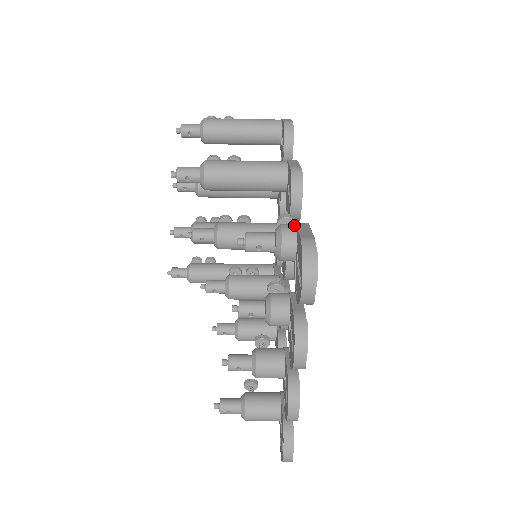
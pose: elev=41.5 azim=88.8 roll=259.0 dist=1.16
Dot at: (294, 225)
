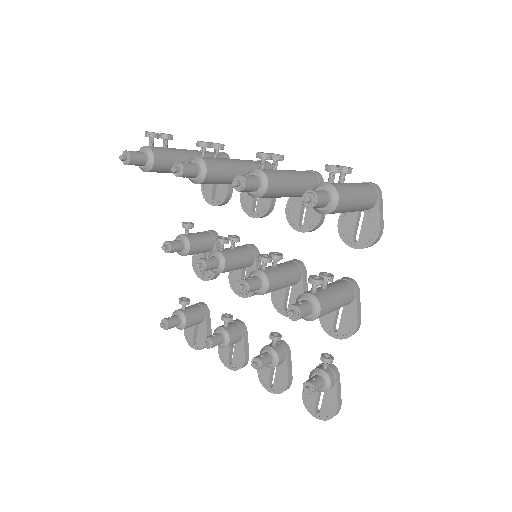
Dot at: (335, 381)
